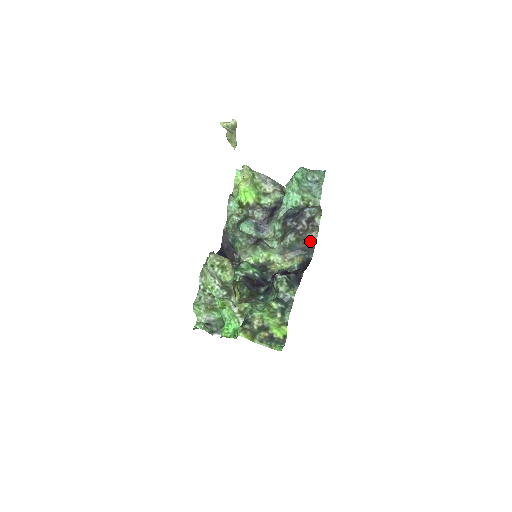
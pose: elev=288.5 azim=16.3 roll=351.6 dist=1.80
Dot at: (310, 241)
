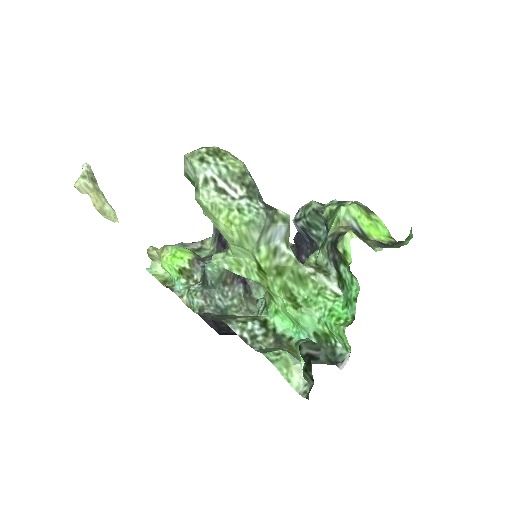
Dot at: occluded
